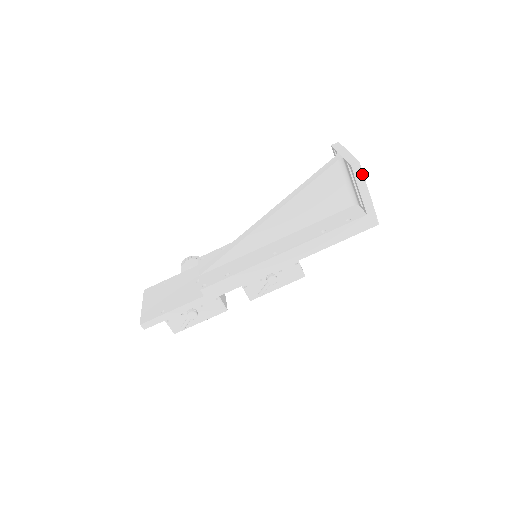
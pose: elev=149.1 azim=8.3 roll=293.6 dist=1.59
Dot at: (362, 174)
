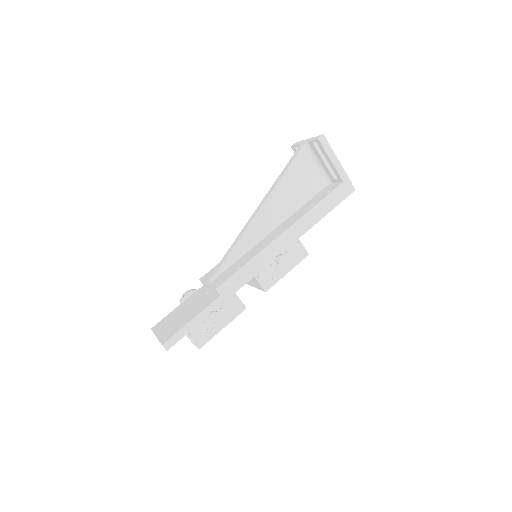
Dot at: (328, 145)
